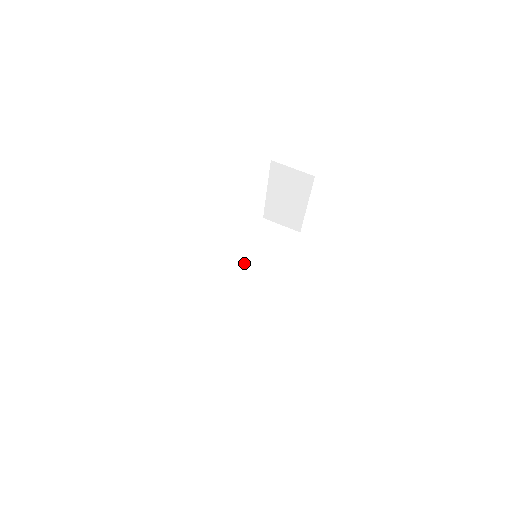
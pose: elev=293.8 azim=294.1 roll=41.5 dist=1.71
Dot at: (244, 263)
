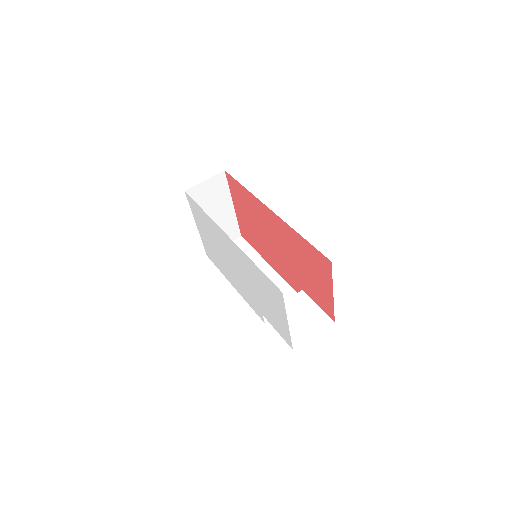
Dot at: occluded
